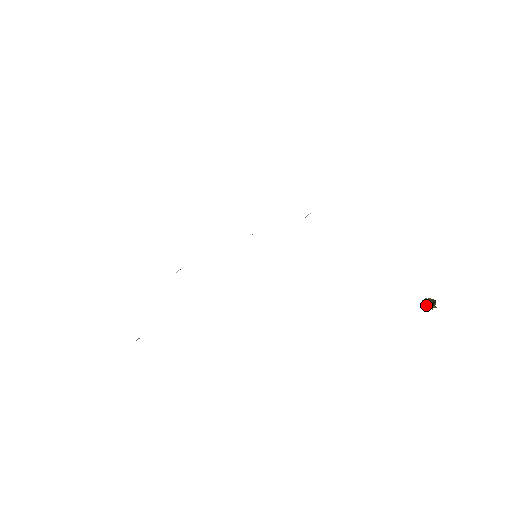
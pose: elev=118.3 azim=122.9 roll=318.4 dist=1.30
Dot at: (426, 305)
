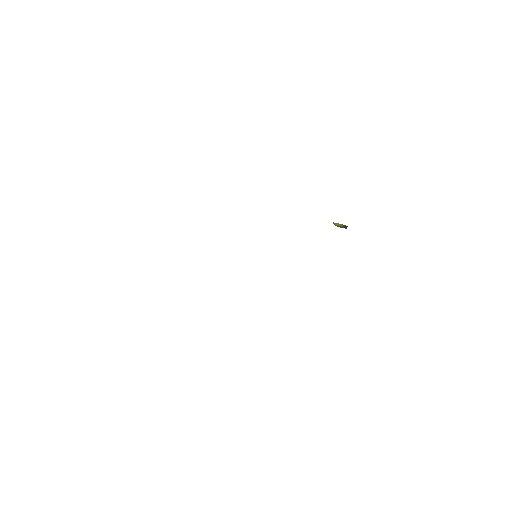
Dot at: (337, 226)
